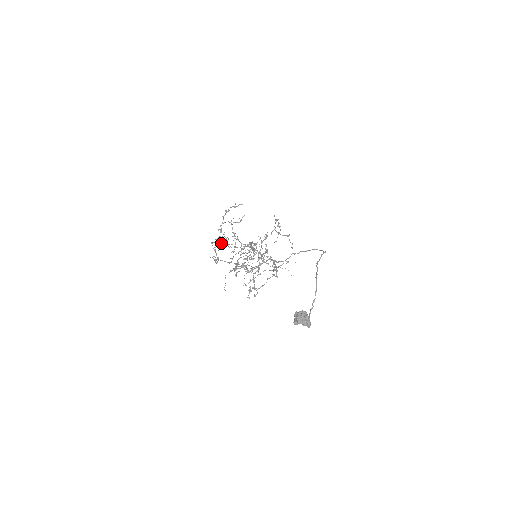
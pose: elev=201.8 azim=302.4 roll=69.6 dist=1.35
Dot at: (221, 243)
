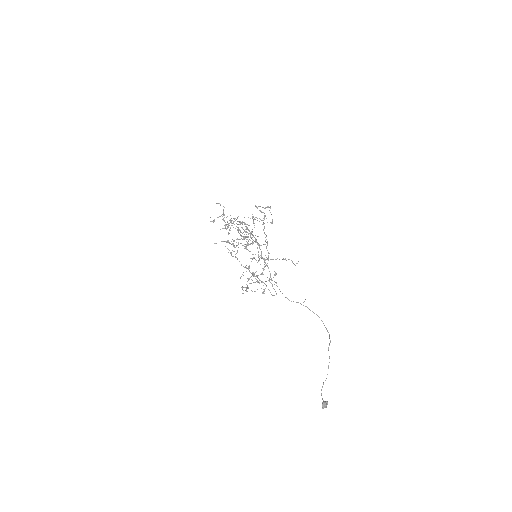
Dot at: (246, 246)
